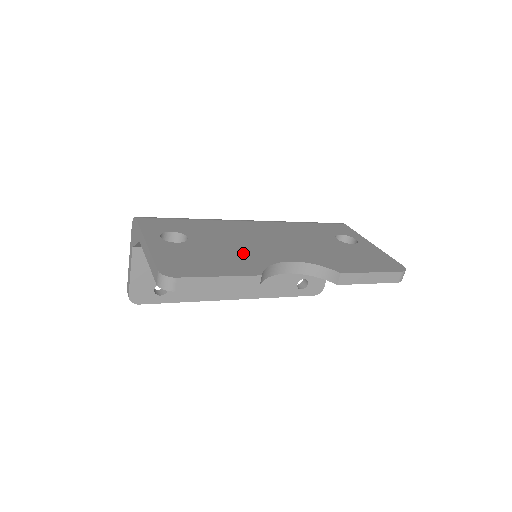
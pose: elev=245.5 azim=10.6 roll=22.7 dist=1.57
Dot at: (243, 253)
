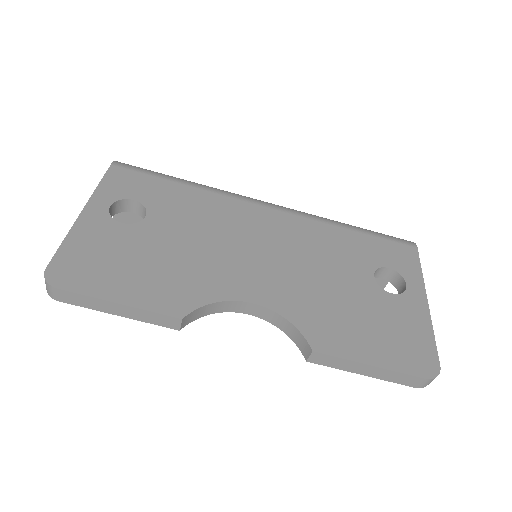
Dot at: (196, 267)
